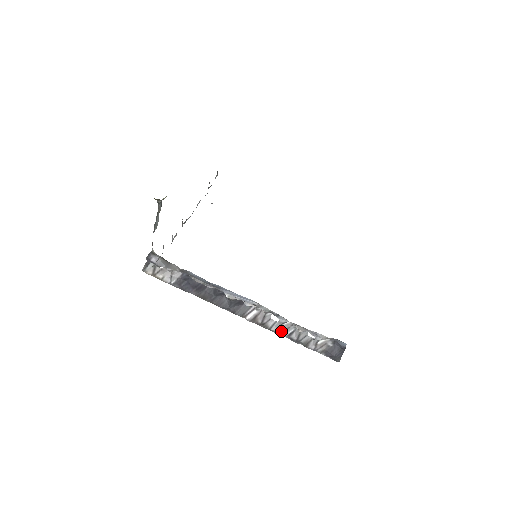
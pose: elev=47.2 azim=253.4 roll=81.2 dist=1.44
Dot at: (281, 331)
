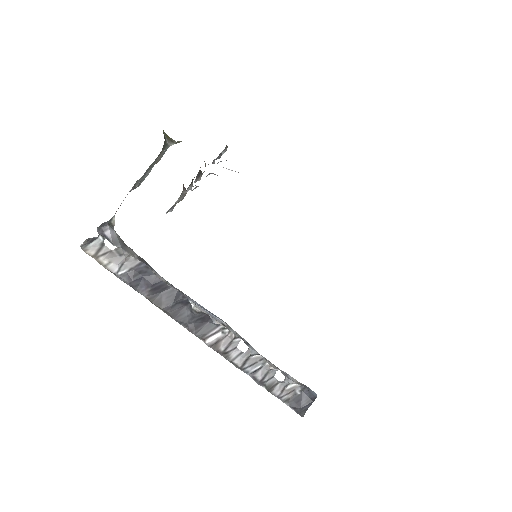
Dot at: (245, 366)
